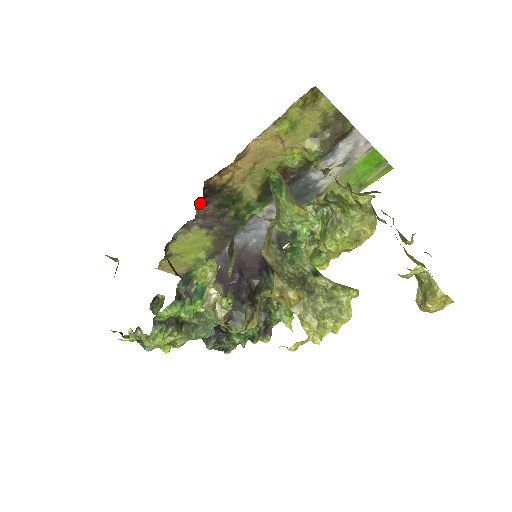
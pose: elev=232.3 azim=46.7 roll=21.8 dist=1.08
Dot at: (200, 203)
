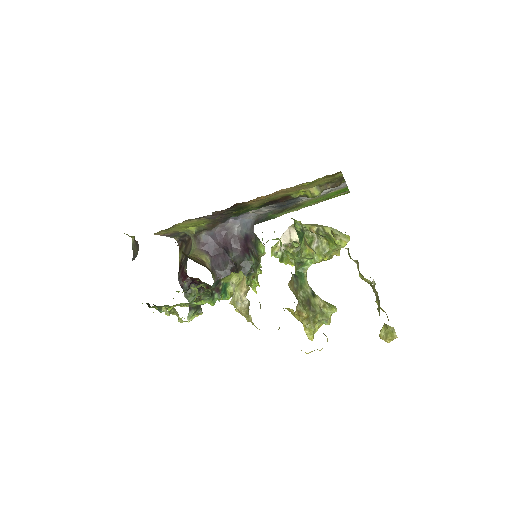
Dot at: occluded
